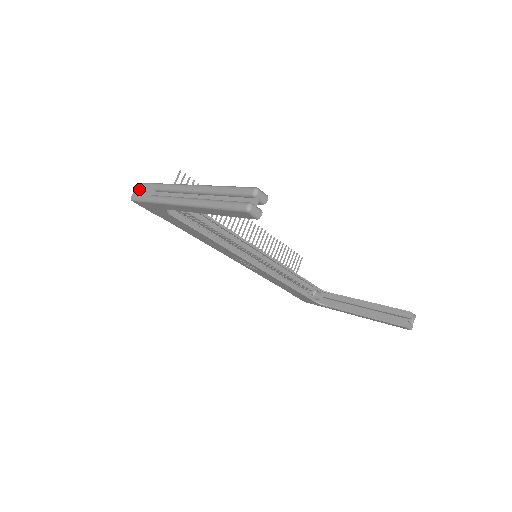
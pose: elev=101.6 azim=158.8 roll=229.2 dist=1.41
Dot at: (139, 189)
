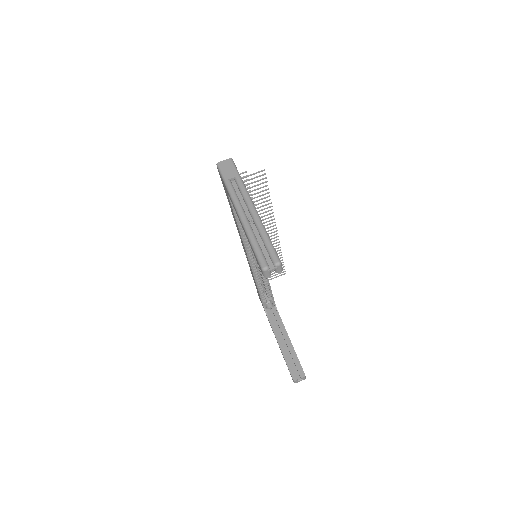
Dot at: (227, 164)
